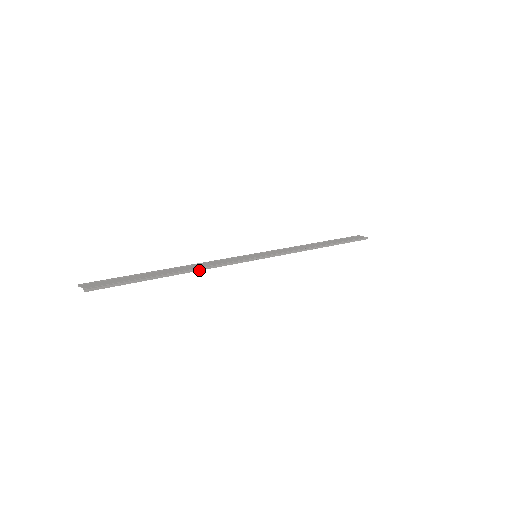
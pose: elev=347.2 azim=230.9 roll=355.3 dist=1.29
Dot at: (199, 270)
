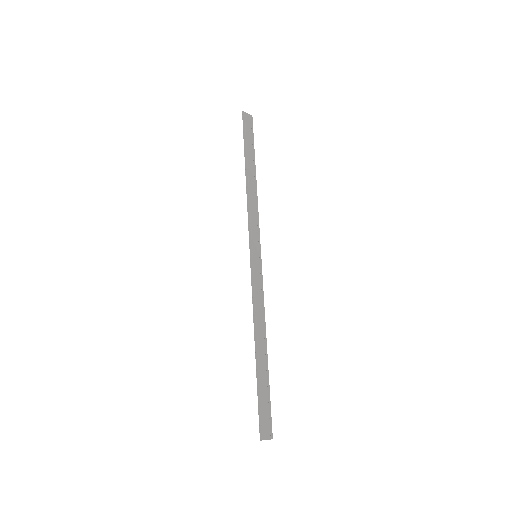
Dot at: (264, 326)
